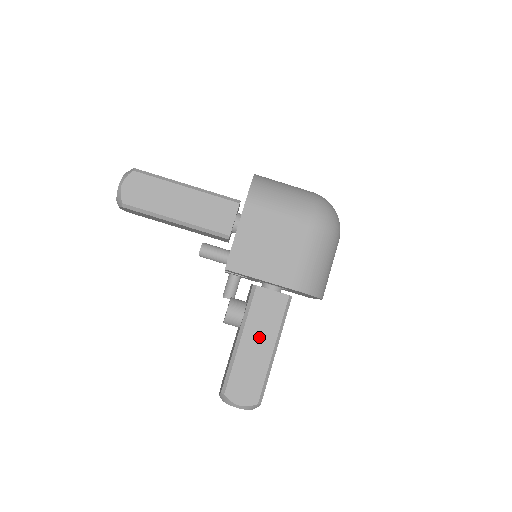
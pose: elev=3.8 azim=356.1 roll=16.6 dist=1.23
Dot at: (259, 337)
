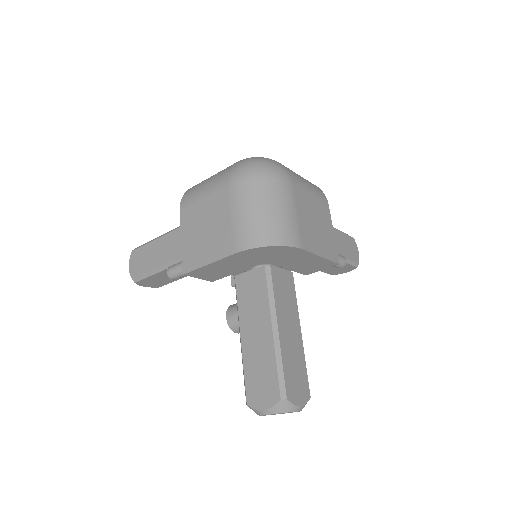
Dot at: (255, 324)
